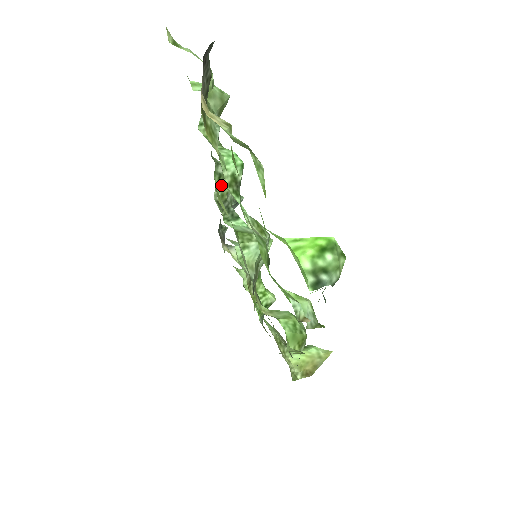
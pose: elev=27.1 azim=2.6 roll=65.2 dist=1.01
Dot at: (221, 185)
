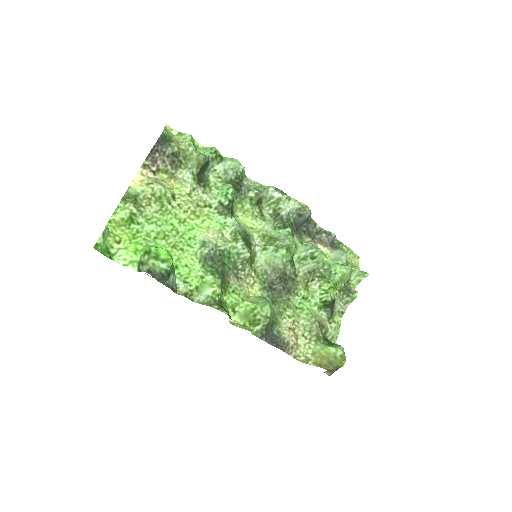
Dot at: (272, 203)
